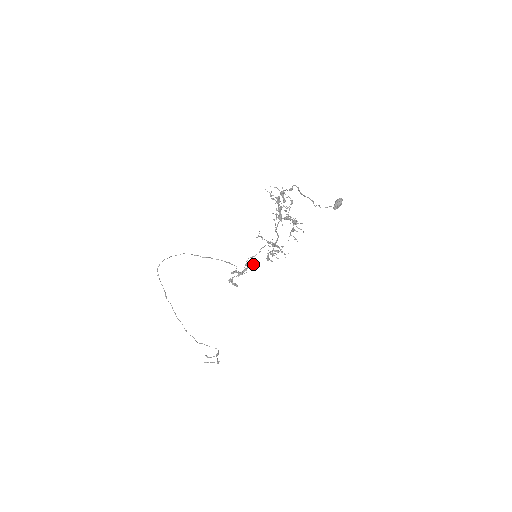
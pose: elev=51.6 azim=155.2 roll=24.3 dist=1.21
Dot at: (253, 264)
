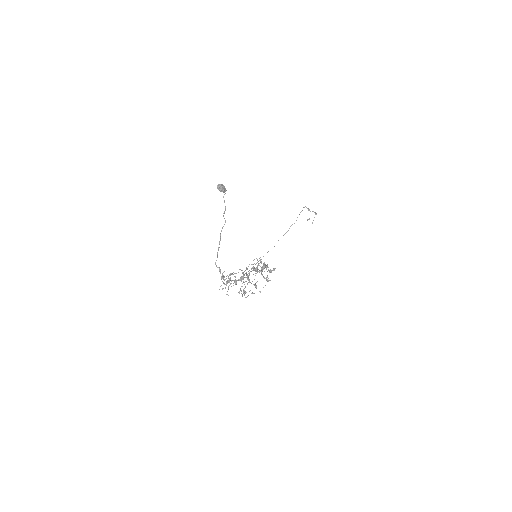
Dot at: occluded
